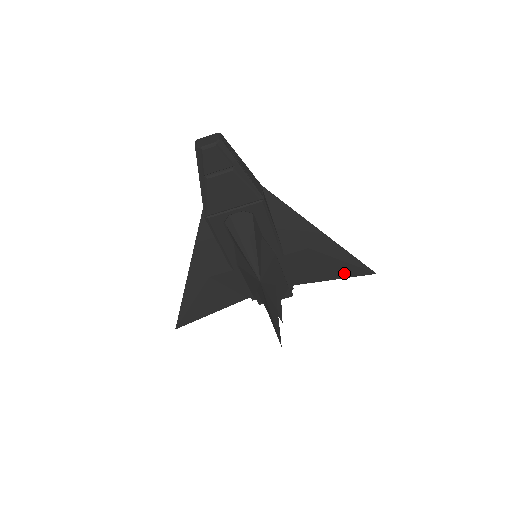
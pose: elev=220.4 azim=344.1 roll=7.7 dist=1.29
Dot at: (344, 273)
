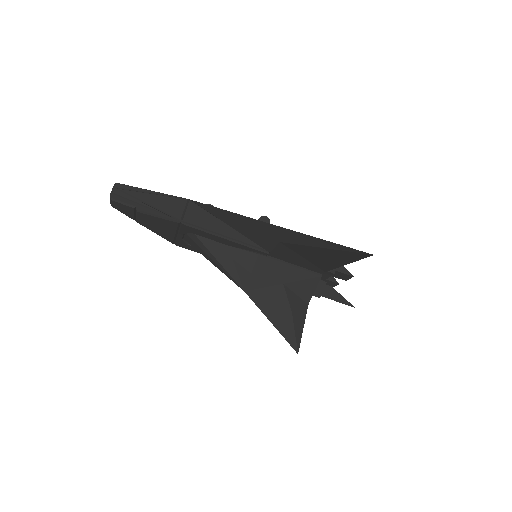
Dot at: (344, 258)
